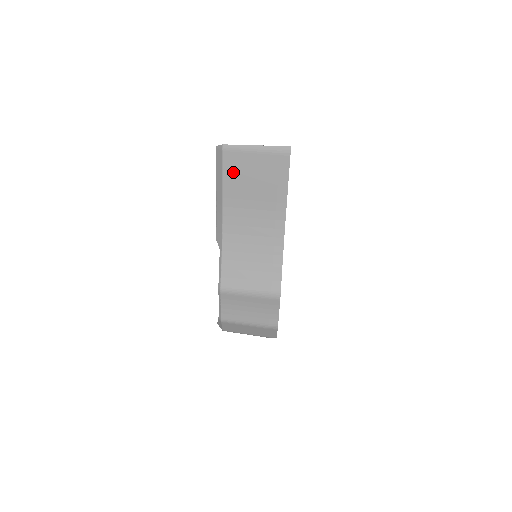
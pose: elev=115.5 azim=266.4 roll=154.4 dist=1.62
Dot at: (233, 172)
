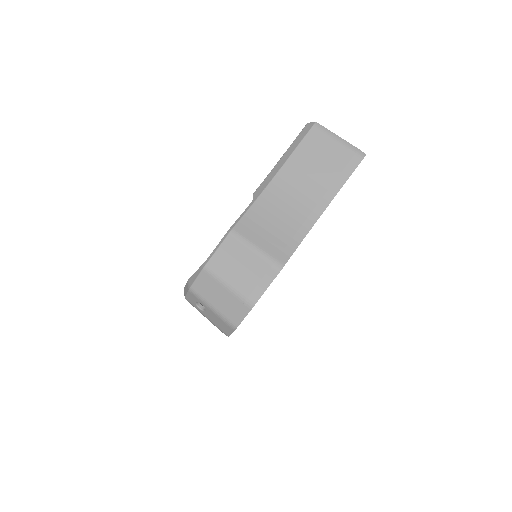
Dot at: (310, 146)
